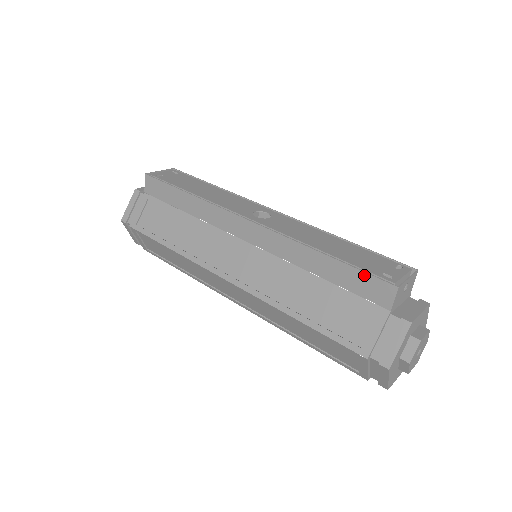
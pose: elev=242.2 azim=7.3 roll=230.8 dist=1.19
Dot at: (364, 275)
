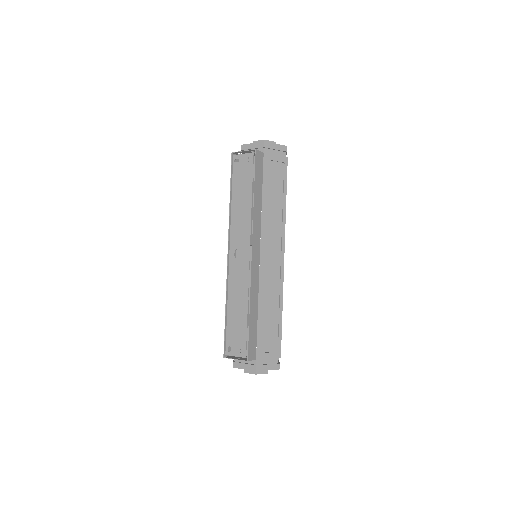
Dot at: (225, 338)
